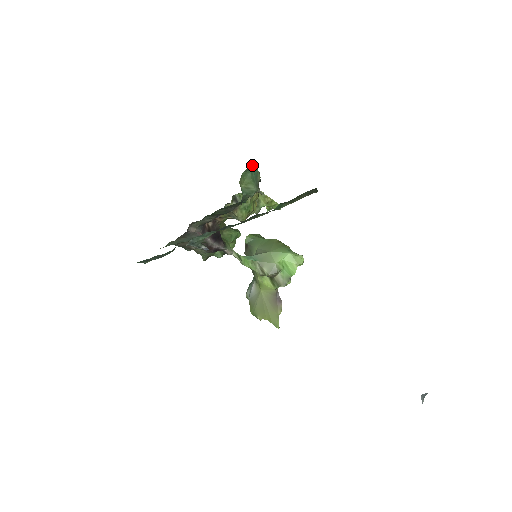
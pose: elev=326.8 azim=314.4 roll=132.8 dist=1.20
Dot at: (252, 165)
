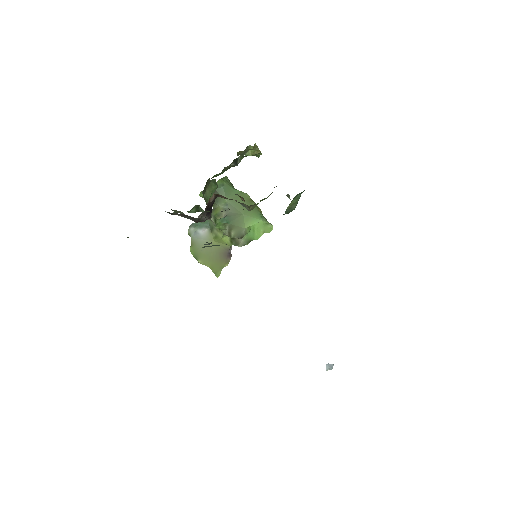
Dot at: occluded
